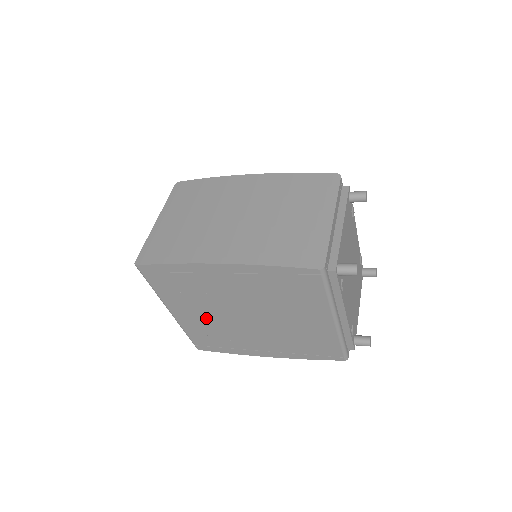
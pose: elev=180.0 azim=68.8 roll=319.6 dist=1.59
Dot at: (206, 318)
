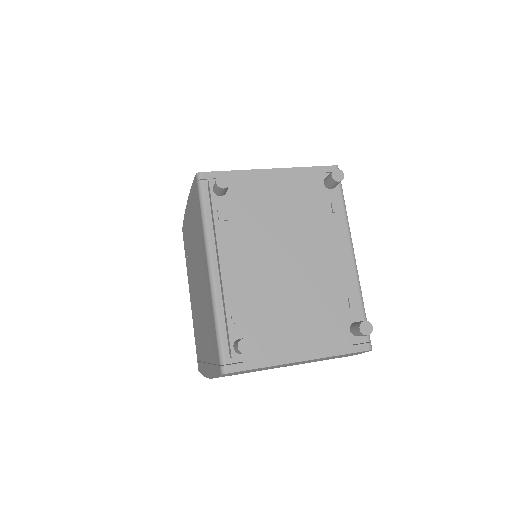
Dot at: occluded
